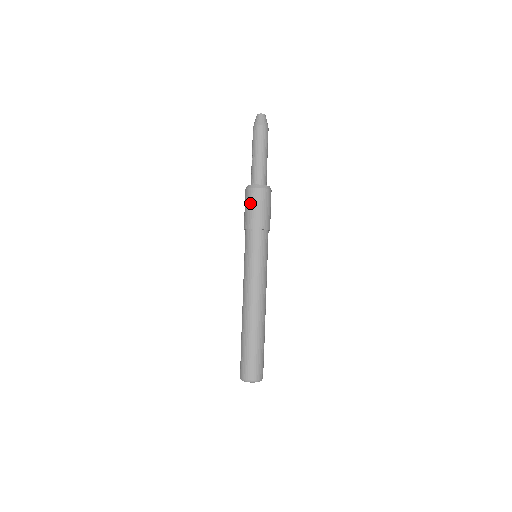
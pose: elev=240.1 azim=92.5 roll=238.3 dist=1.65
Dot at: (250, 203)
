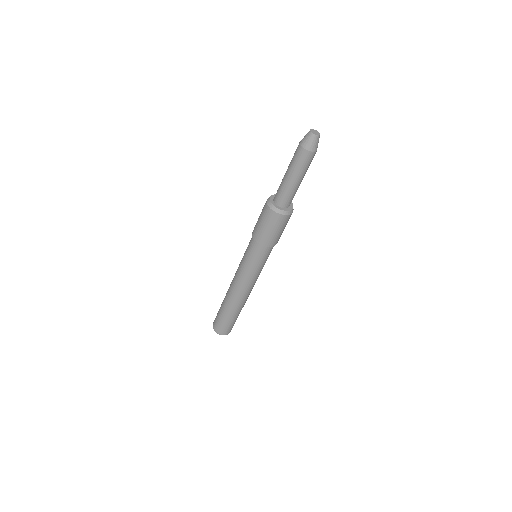
Dot at: (268, 224)
